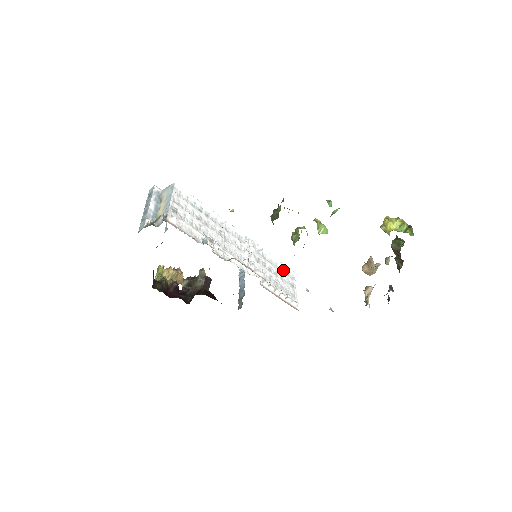
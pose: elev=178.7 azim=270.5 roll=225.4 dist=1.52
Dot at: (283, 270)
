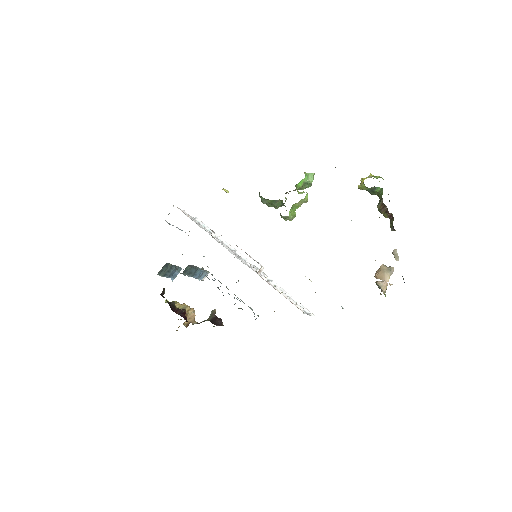
Dot at: occluded
